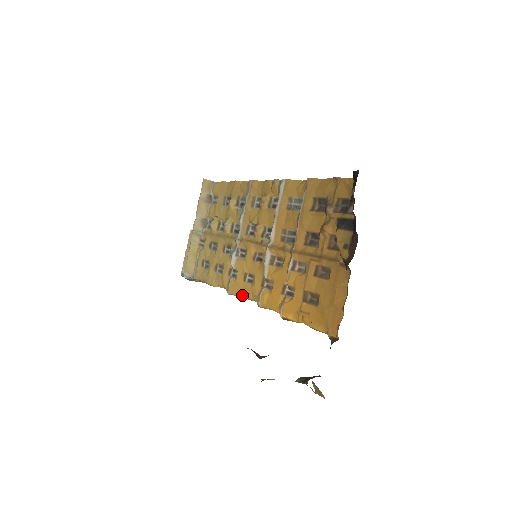
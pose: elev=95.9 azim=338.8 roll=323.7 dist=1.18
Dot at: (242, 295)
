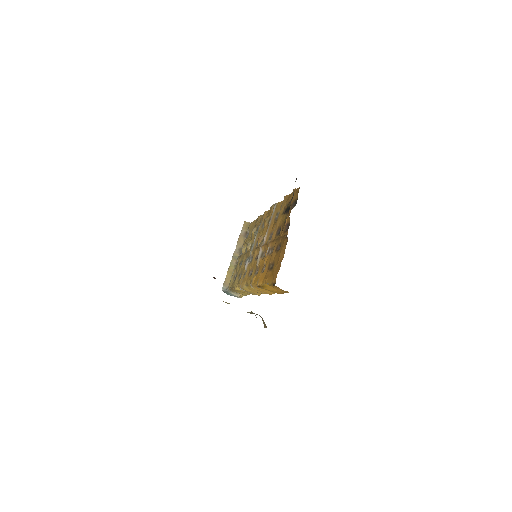
Dot at: (246, 285)
